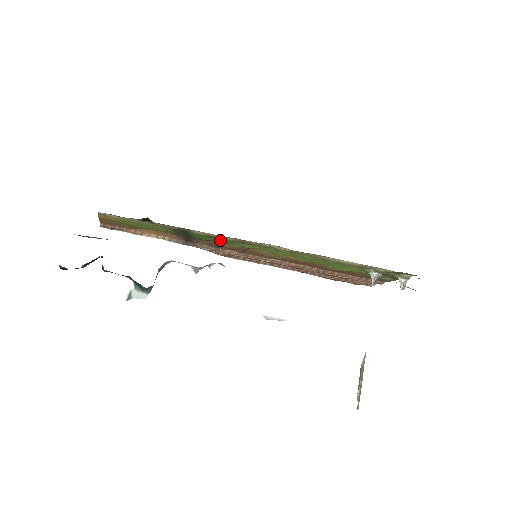
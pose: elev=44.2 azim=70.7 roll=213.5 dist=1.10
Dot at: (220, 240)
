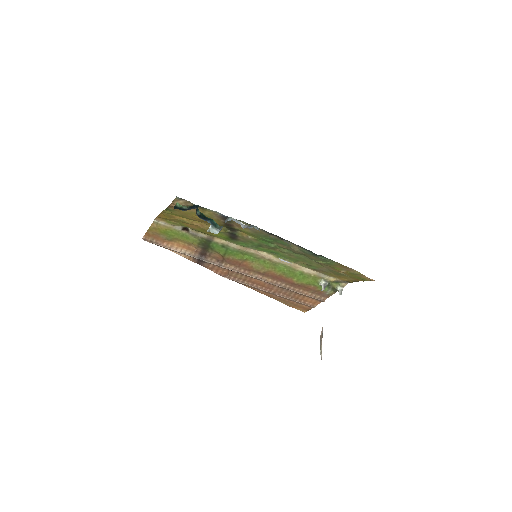
Dot at: (230, 250)
